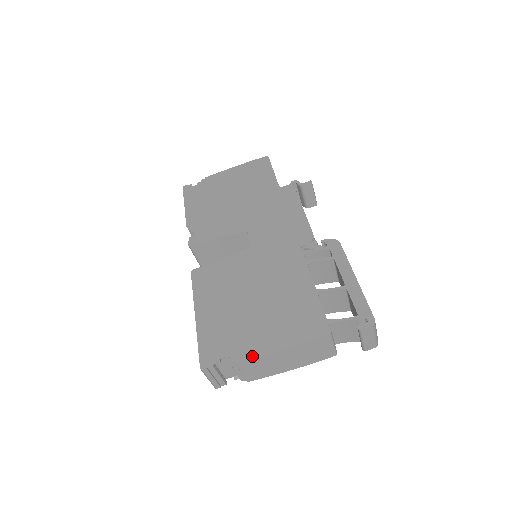
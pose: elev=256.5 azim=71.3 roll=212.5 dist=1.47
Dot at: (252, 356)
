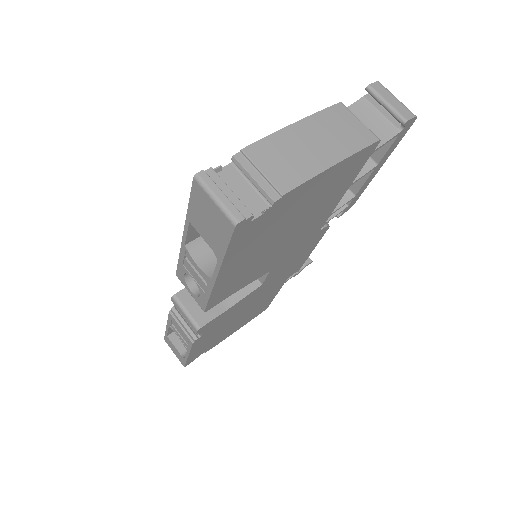
Dot at: (260, 141)
